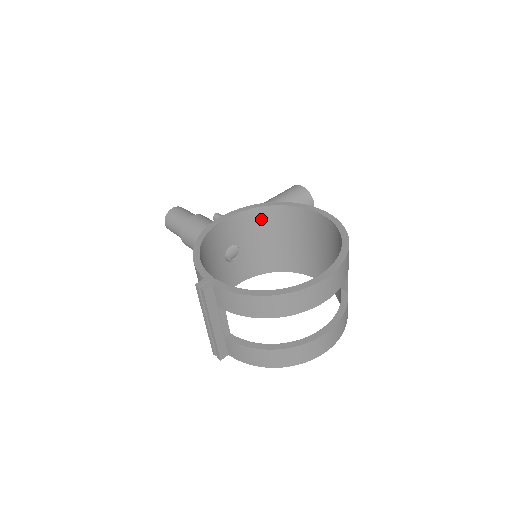
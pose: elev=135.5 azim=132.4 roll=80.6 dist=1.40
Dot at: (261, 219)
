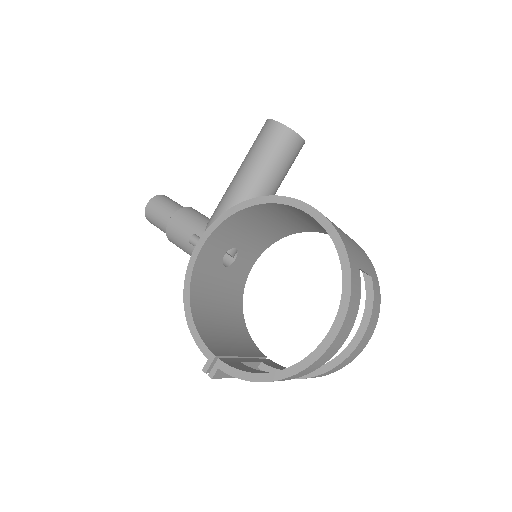
Dot at: (243, 219)
